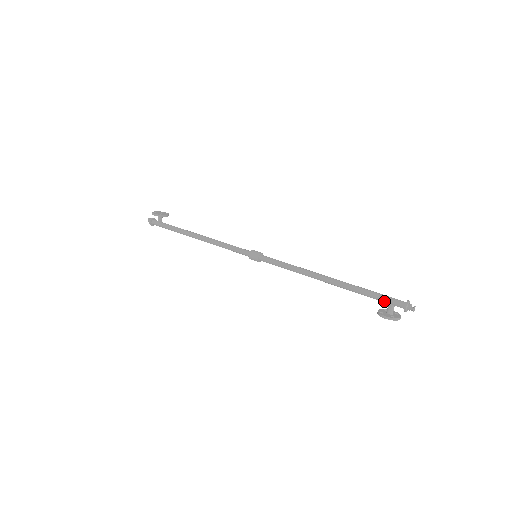
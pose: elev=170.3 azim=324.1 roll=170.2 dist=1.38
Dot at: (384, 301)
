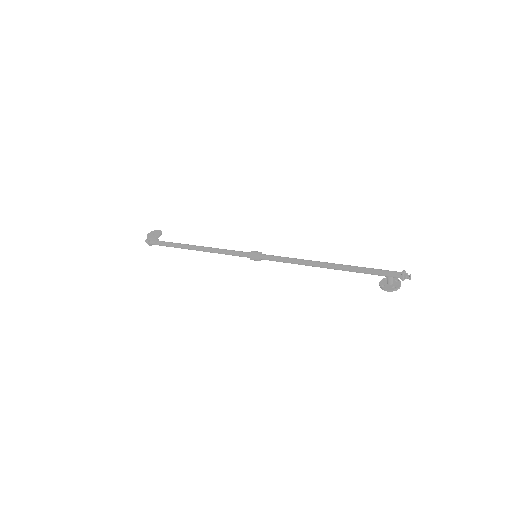
Dot at: occluded
